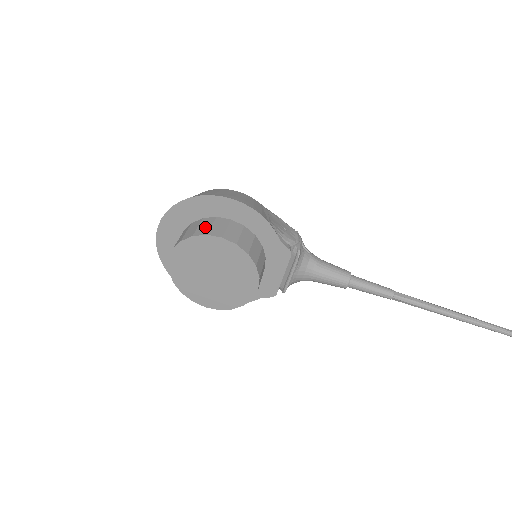
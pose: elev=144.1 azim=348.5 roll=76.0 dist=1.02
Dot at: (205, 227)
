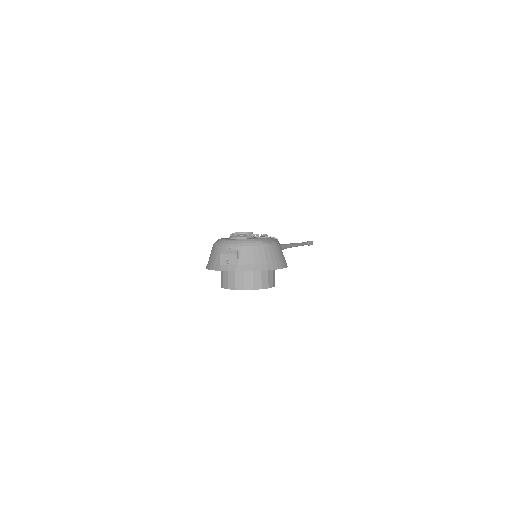
Dot at: (266, 280)
